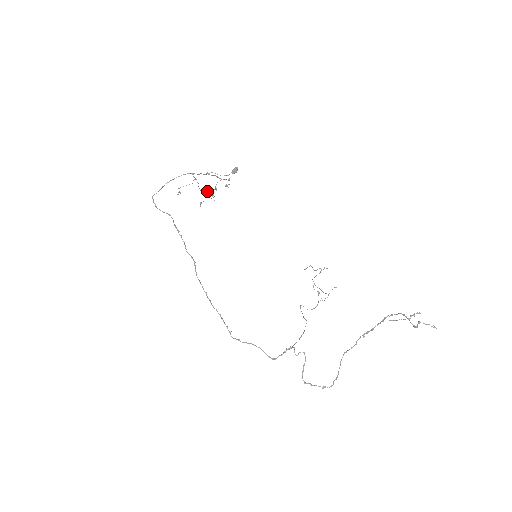
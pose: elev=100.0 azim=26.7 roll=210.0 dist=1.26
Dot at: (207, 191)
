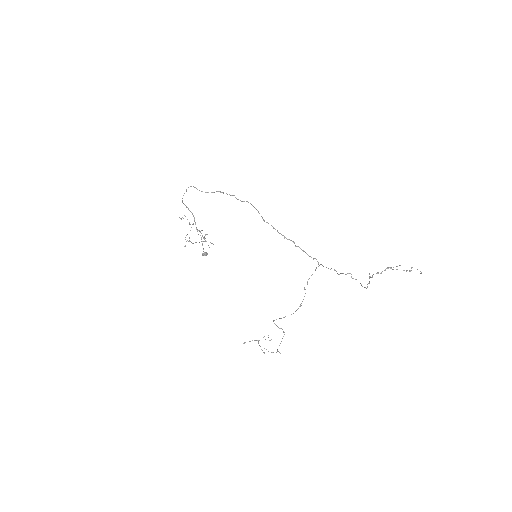
Dot at: occluded
